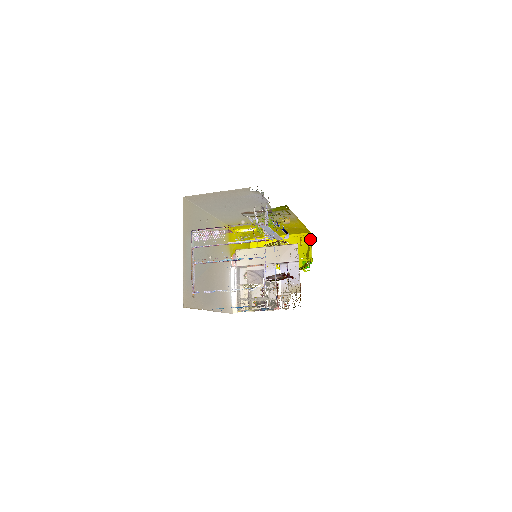
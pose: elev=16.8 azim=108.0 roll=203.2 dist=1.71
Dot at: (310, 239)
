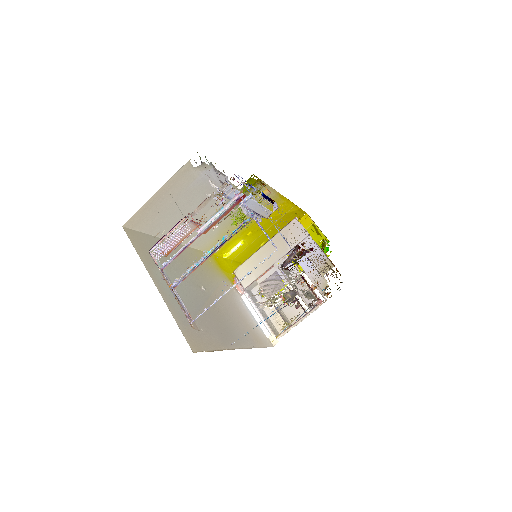
Dot at: (311, 220)
